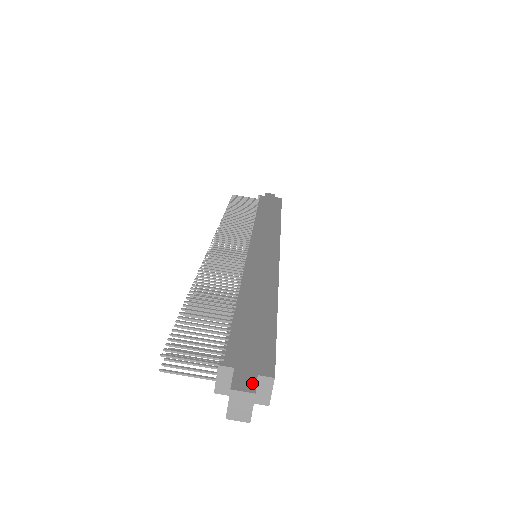
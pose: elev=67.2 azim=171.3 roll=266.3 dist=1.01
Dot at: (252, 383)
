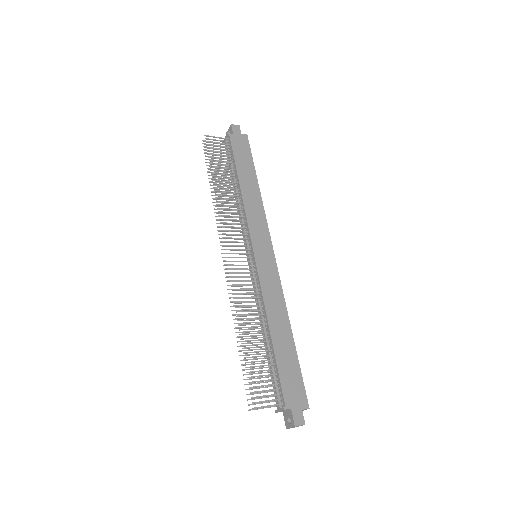
Dot at: (302, 418)
